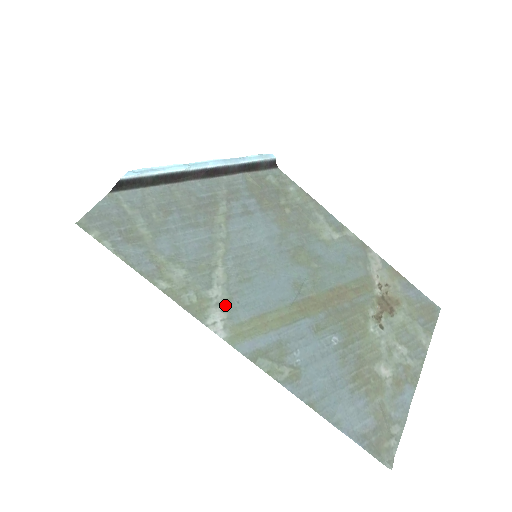
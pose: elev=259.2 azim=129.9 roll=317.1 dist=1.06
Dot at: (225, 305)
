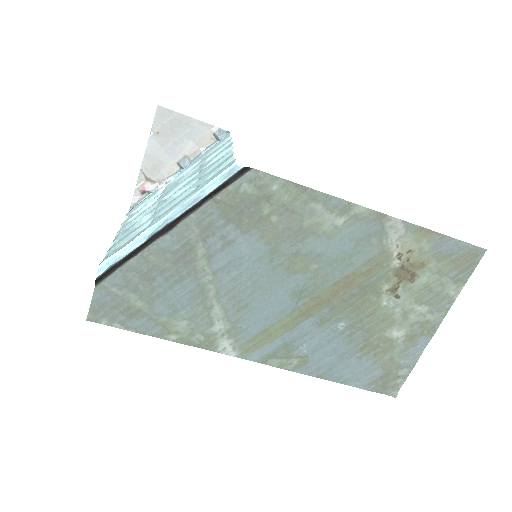
Dot at: (229, 333)
